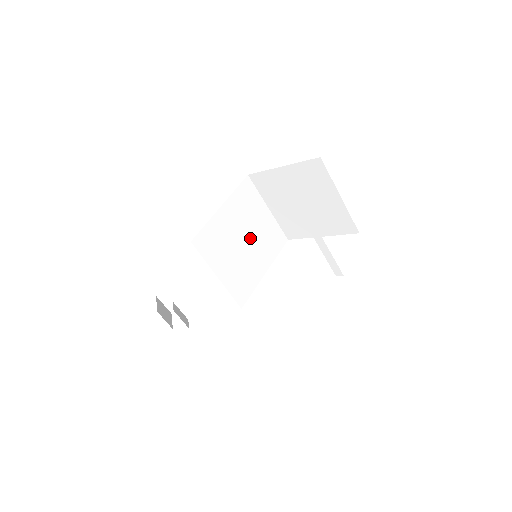
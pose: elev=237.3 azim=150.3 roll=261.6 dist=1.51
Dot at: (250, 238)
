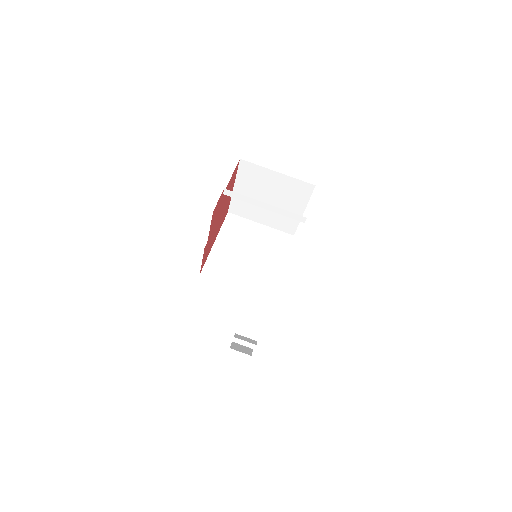
Dot at: (254, 250)
